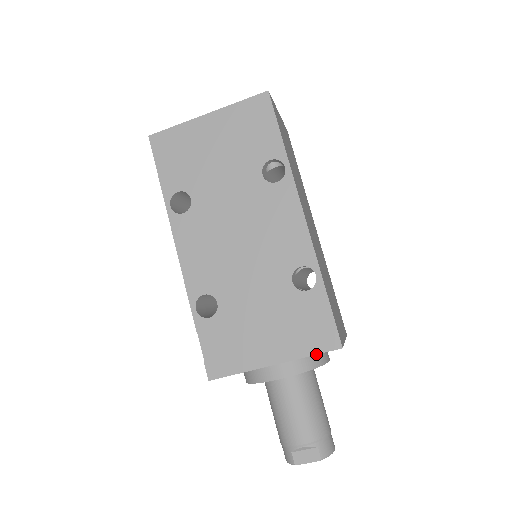
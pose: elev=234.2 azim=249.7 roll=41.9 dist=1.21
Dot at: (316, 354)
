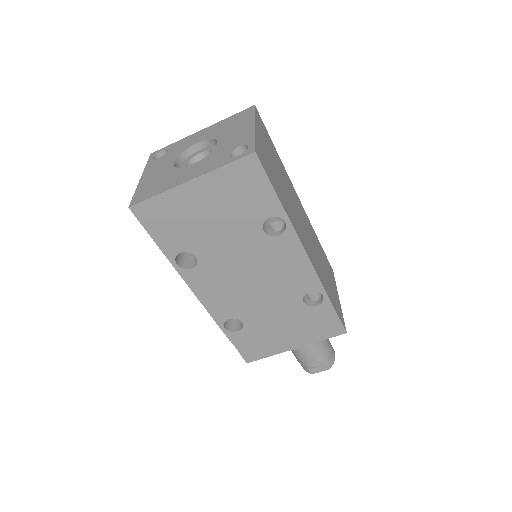
Dot at: occluded
